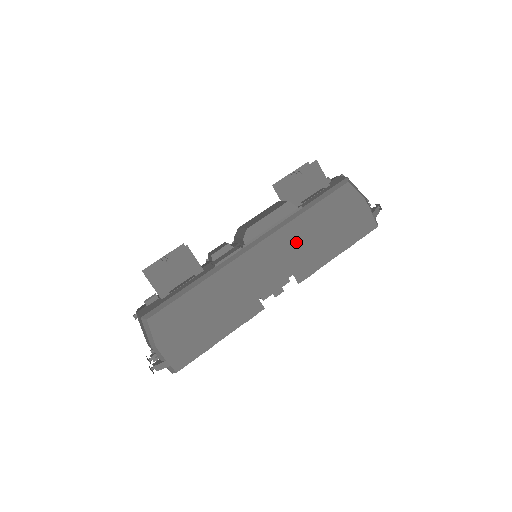
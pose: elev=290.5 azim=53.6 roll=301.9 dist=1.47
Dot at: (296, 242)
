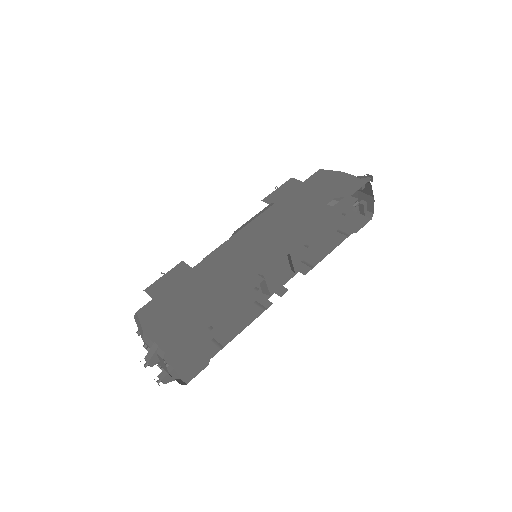
Dot at: (280, 218)
